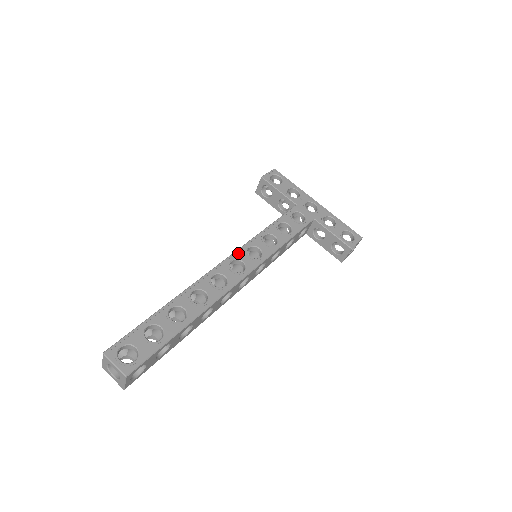
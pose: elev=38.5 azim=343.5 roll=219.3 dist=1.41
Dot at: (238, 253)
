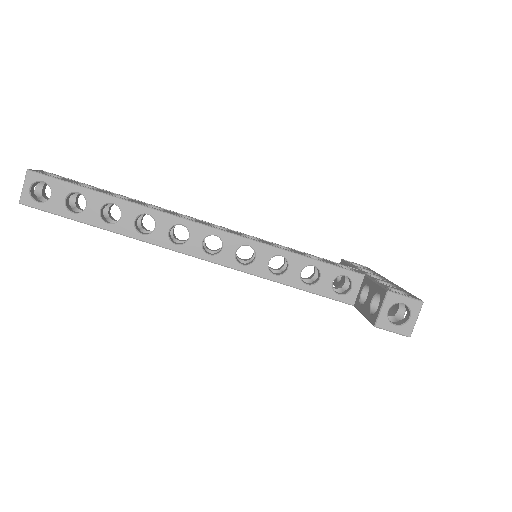
Dot at: (234, 231)
